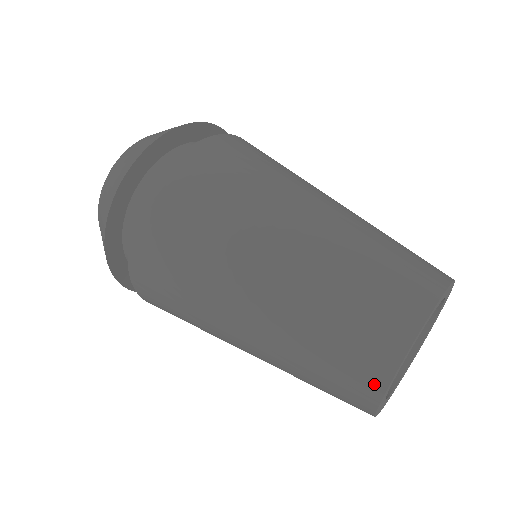
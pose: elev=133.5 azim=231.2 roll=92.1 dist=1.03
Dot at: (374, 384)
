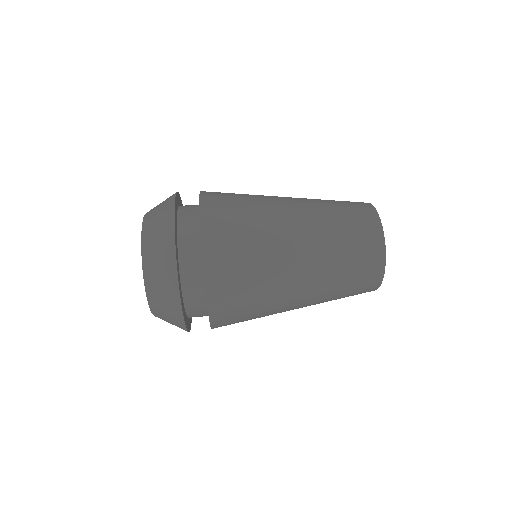
Dot at: (379, 264)
